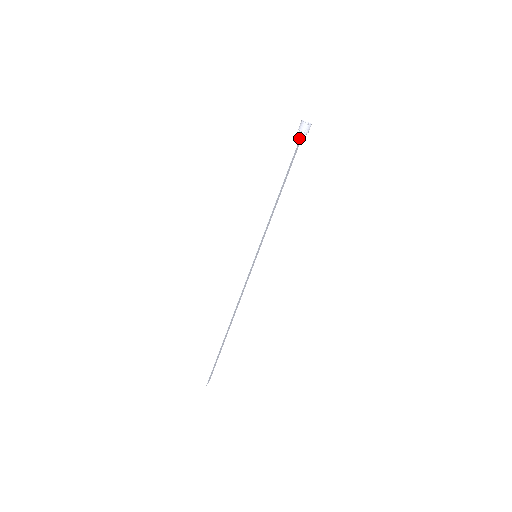
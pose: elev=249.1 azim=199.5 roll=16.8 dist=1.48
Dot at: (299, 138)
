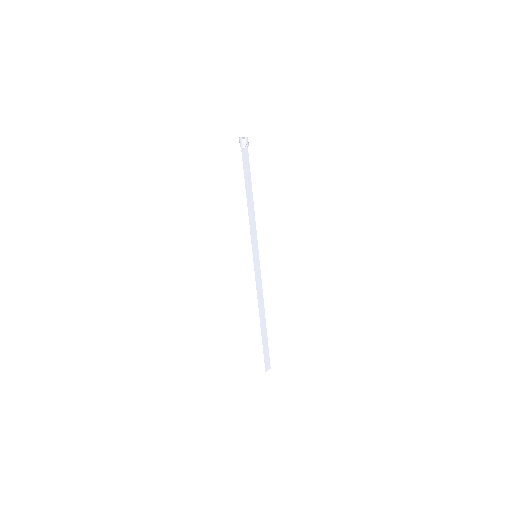
Dot at: occluded
